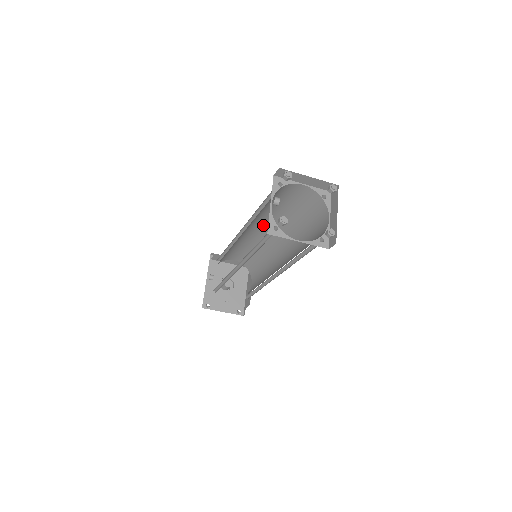
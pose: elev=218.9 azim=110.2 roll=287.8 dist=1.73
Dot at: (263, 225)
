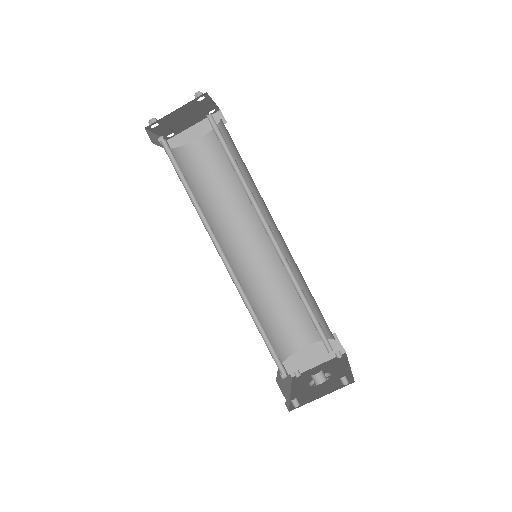
Dot at: (245, 233)
